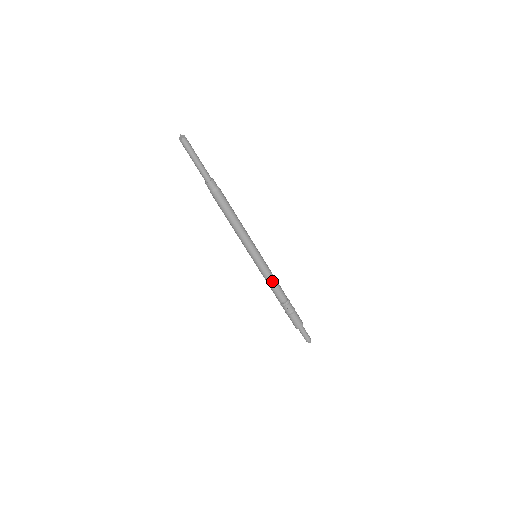
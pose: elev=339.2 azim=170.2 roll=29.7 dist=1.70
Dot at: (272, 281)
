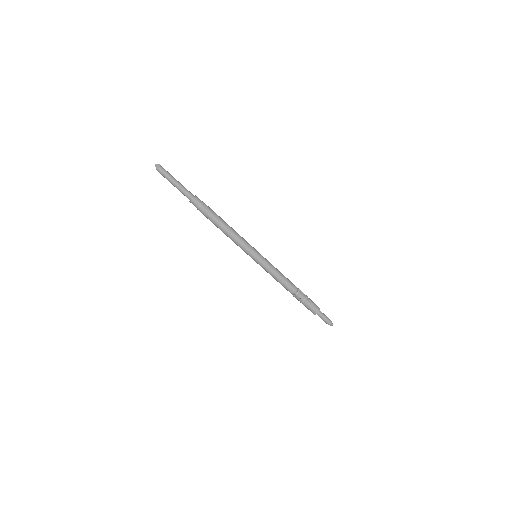
Dot at: (276, 277)
